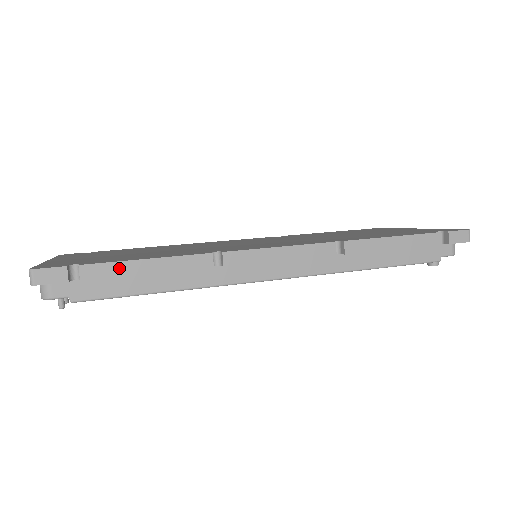
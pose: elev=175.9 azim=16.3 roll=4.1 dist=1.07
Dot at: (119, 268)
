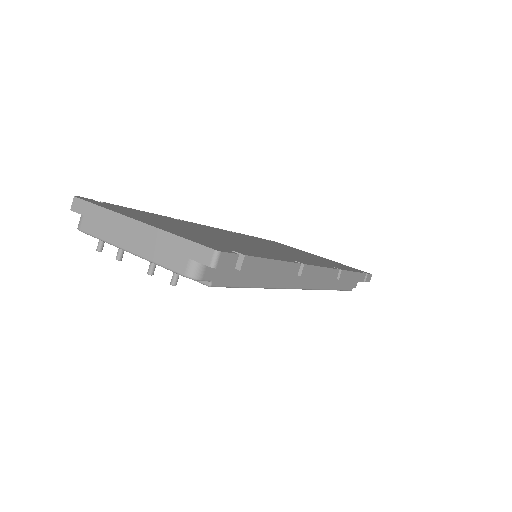
Dot at: (262, 264)
